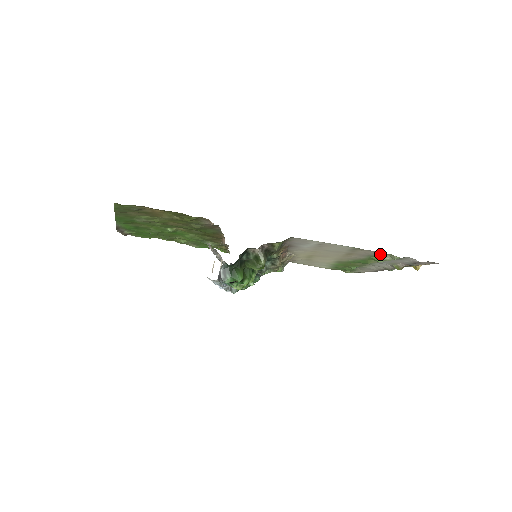
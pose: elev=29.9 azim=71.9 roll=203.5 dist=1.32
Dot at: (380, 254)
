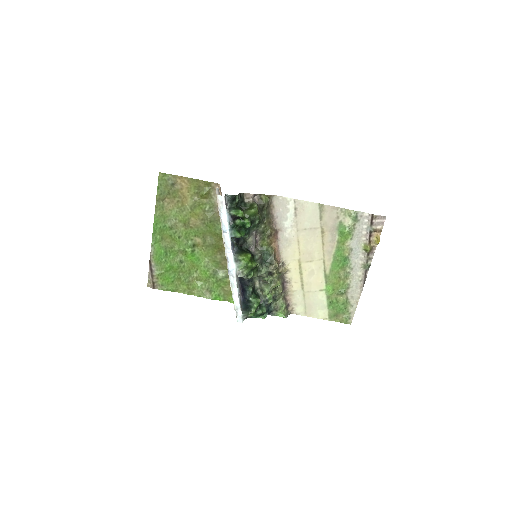
Dot at: (341, 215)
